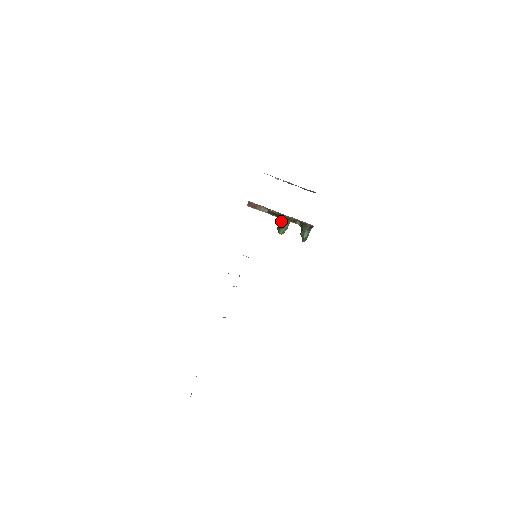
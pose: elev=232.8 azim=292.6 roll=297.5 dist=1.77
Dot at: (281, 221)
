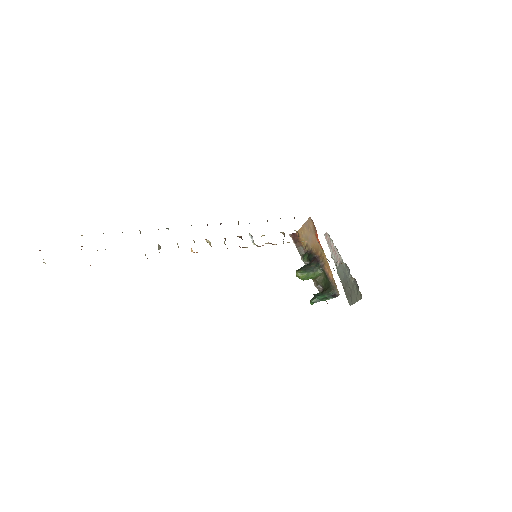
Dot at: (311, 265)
